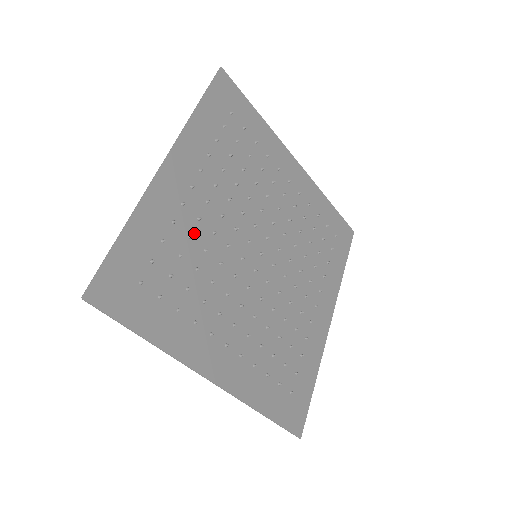
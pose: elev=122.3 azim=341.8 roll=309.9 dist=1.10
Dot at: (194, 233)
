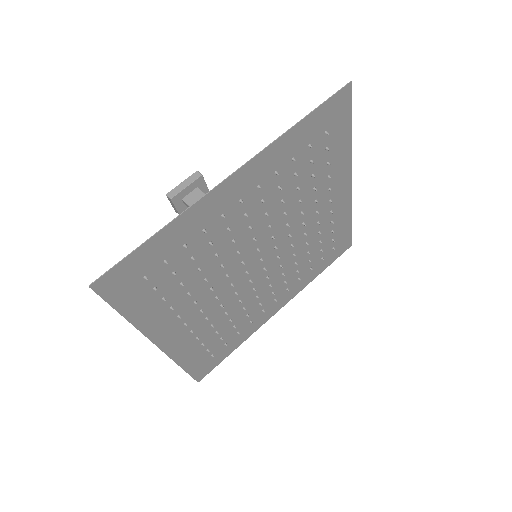
Dot at: (216, 240)
